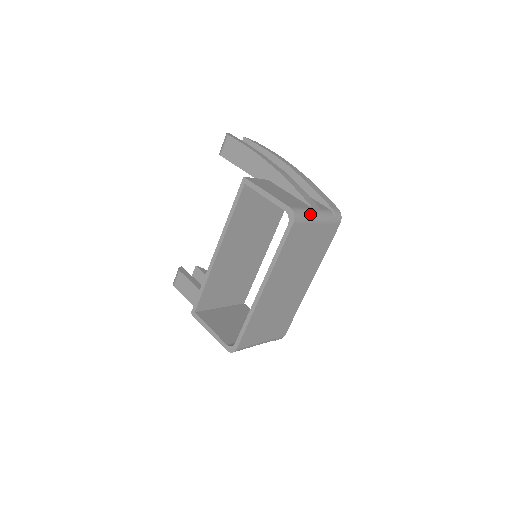
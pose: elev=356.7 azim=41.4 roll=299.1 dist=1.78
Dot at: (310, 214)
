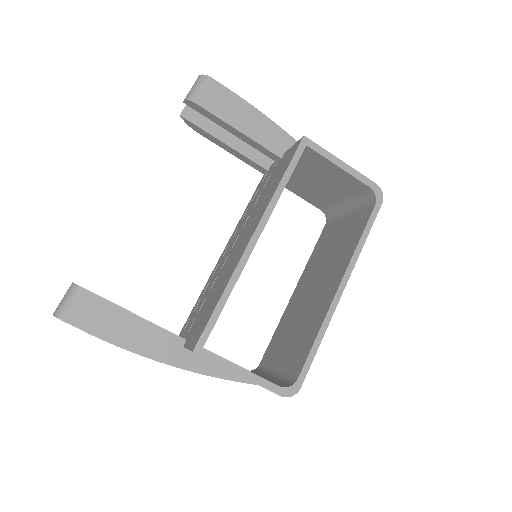
Dot at: occluded
